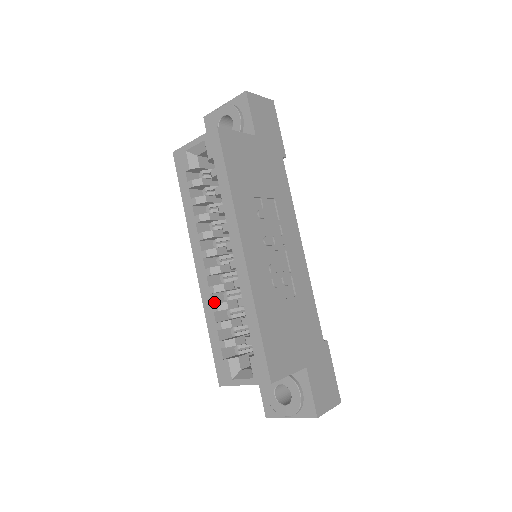
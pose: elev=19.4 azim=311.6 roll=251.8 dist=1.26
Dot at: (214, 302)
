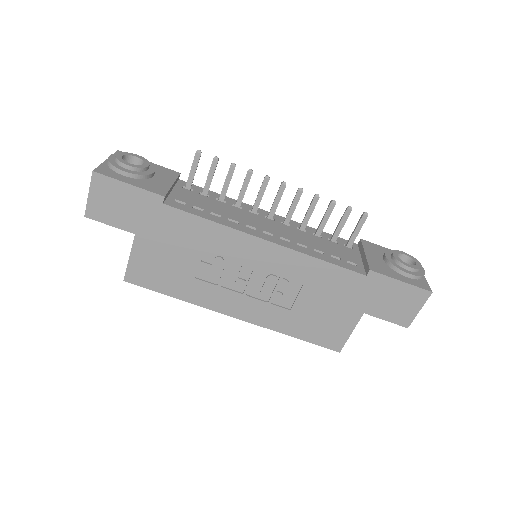
Dot at: occluded
